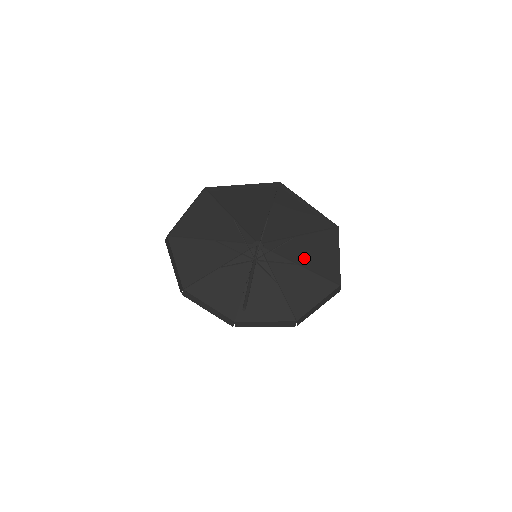
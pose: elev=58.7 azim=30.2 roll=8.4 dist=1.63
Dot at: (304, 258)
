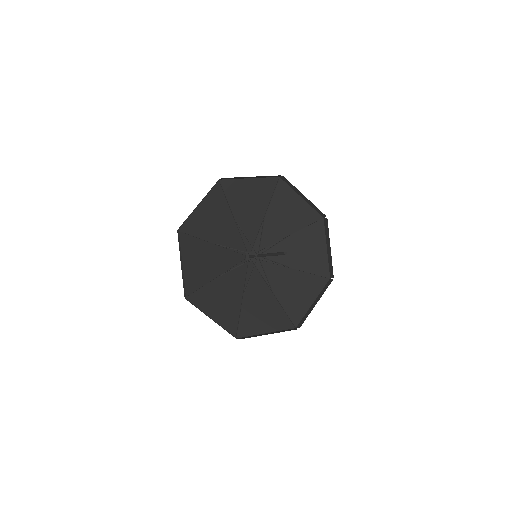
Dot at: (295, 259)
